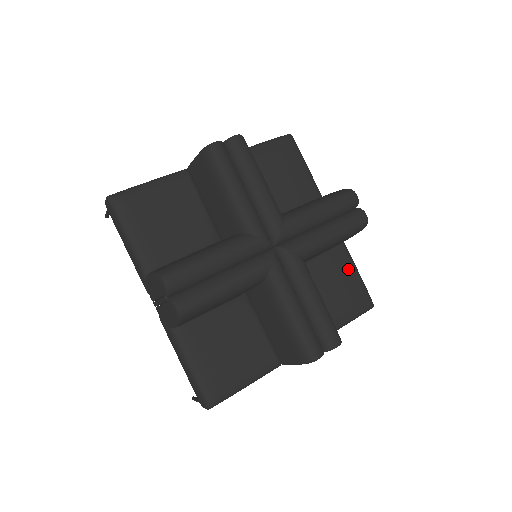
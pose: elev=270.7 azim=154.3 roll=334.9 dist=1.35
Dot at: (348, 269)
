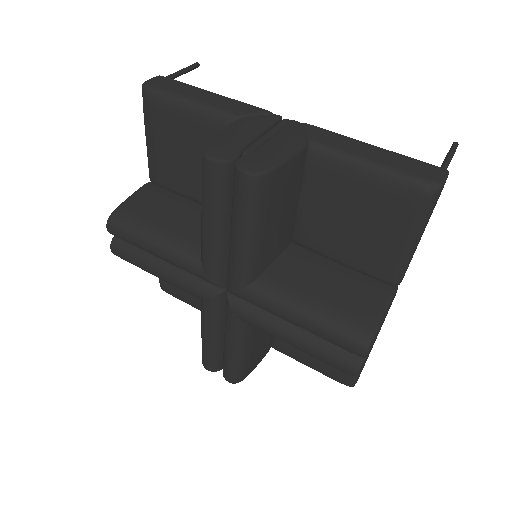
Dot at: occluded
